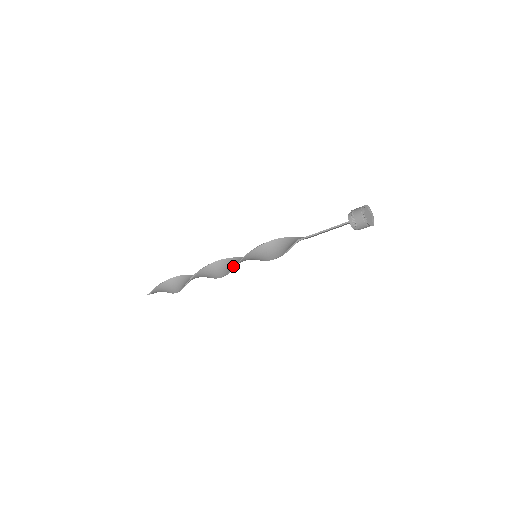
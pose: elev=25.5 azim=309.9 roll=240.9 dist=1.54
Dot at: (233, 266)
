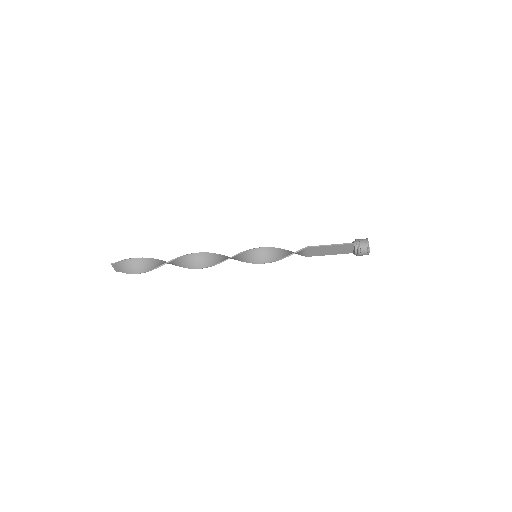
Dot at: occluded
